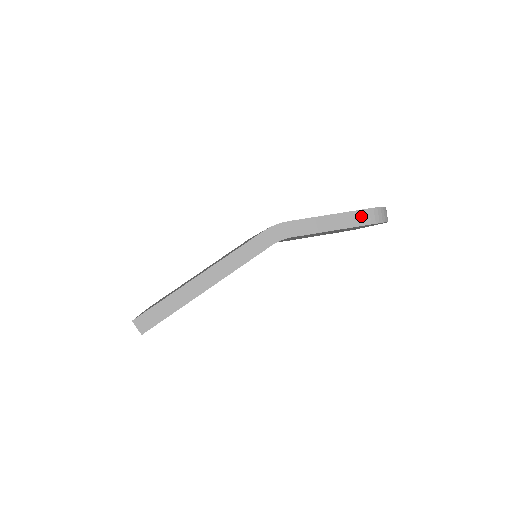
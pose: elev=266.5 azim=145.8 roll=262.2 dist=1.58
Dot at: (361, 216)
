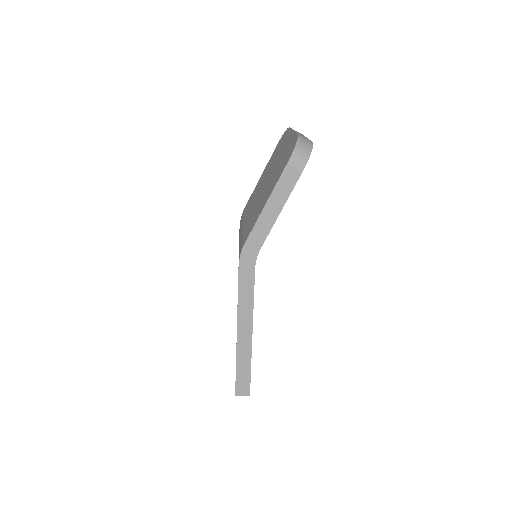
Dot at: (288, 177)
